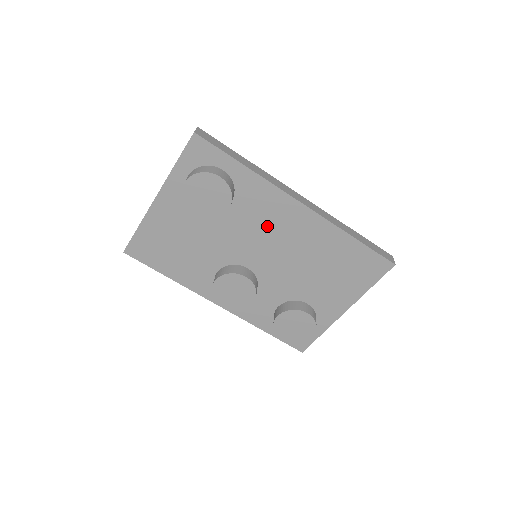
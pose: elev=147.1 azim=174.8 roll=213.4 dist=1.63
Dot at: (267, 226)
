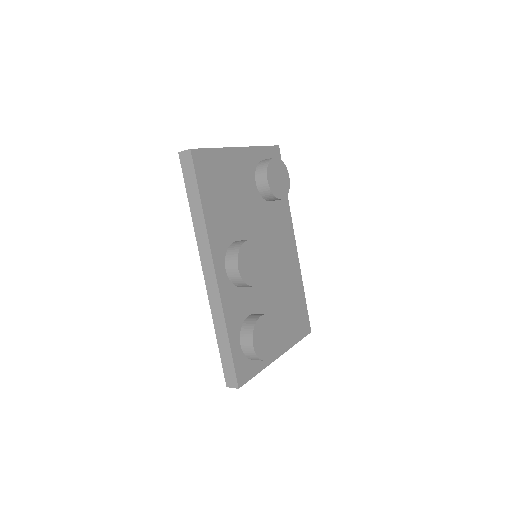
Dot at: (277, 238)
